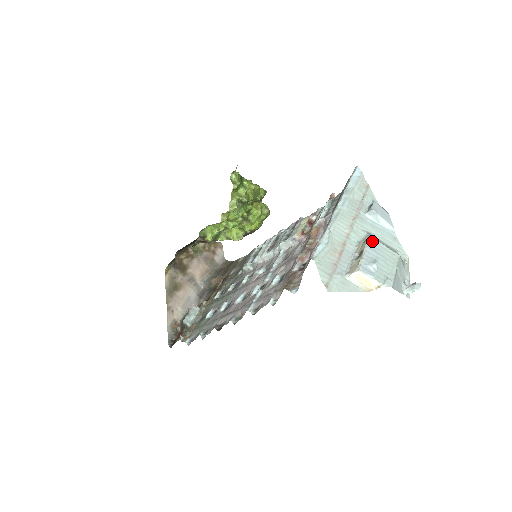
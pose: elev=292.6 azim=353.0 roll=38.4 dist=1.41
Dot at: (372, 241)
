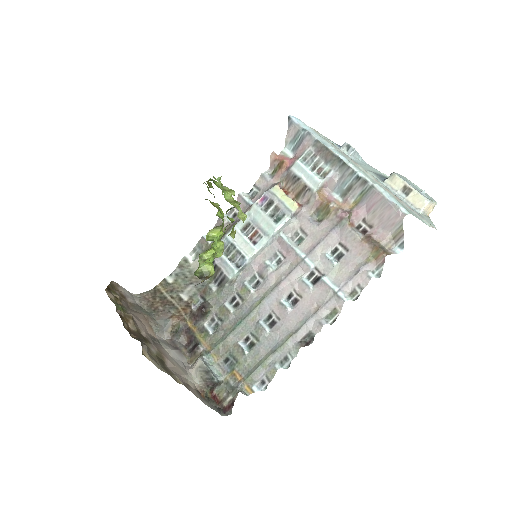
Dot at: (398, 175)
